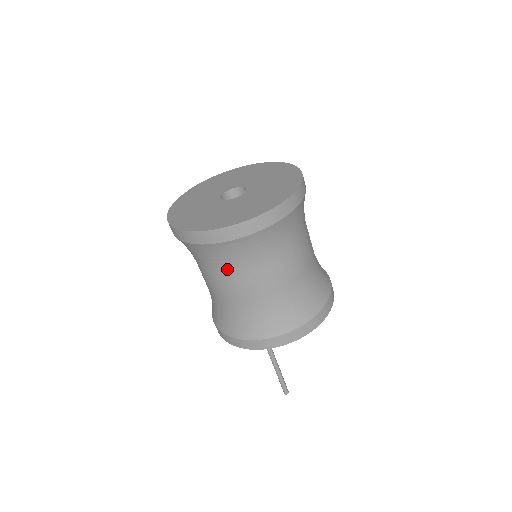
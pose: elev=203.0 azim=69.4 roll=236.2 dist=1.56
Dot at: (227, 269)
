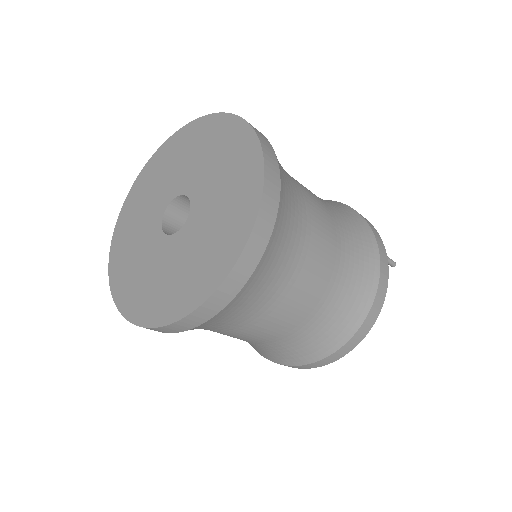
Dot at: occluded
